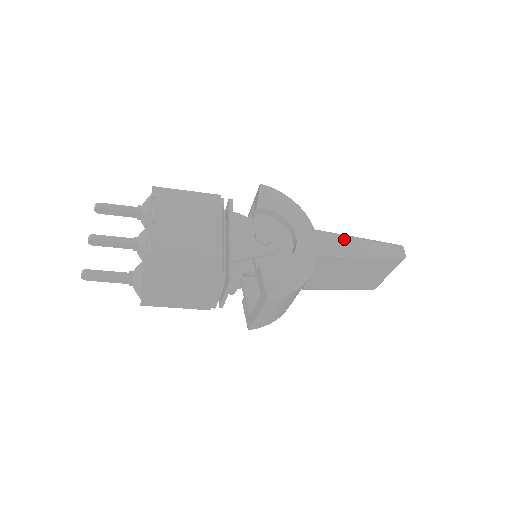
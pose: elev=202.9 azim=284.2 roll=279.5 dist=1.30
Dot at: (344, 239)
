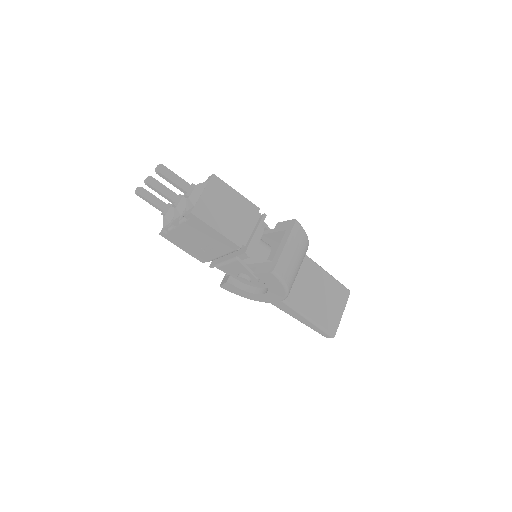
Dot at: occluded
